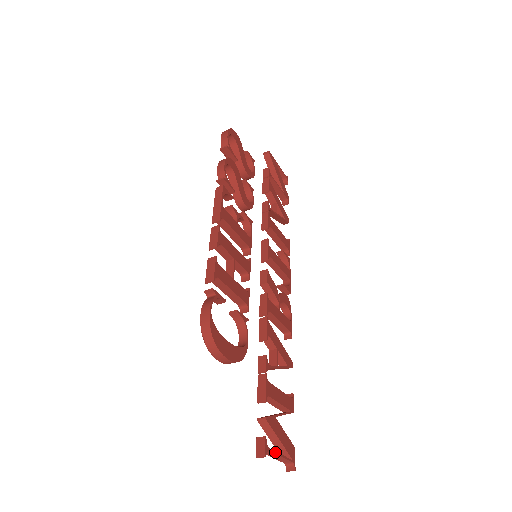
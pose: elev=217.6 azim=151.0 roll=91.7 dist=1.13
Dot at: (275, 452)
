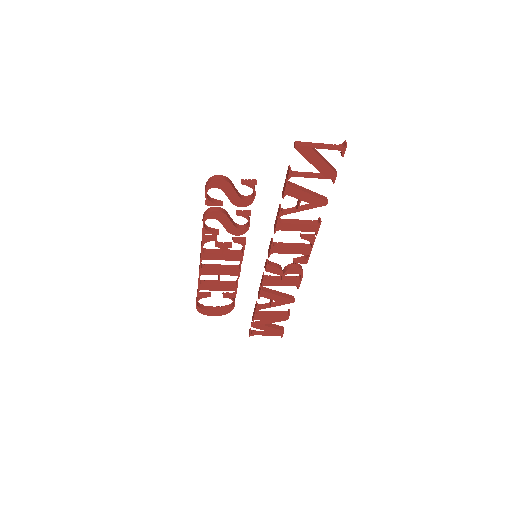
Dot at: occluded
